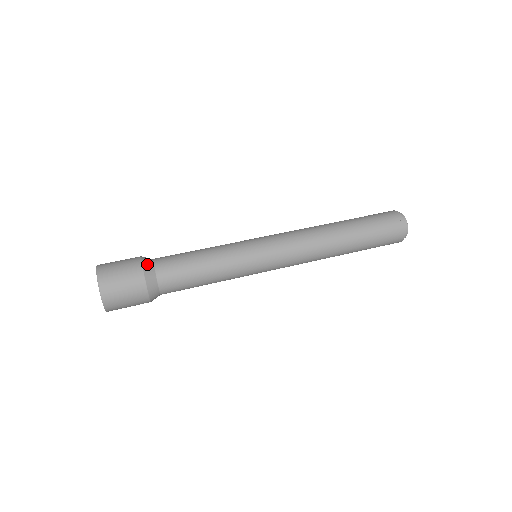
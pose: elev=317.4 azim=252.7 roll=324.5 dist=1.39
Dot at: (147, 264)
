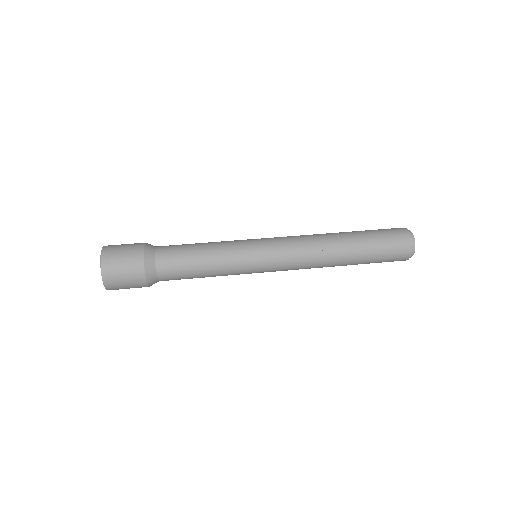
Dot at: (148, 251)
